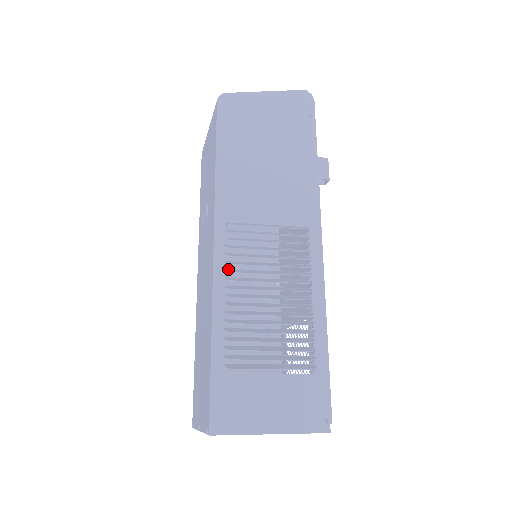
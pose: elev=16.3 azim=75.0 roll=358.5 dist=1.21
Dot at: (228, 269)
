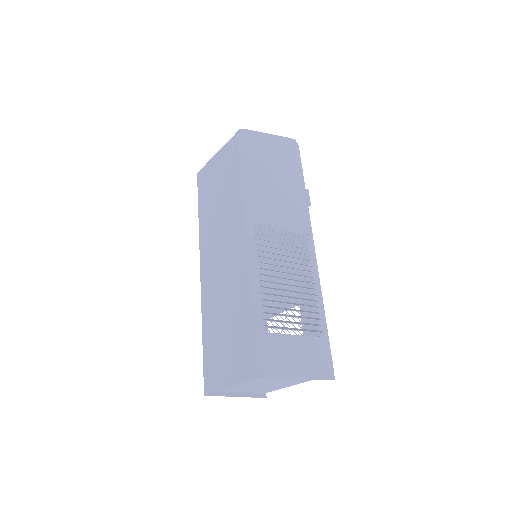
Dot at: (259, 256)
